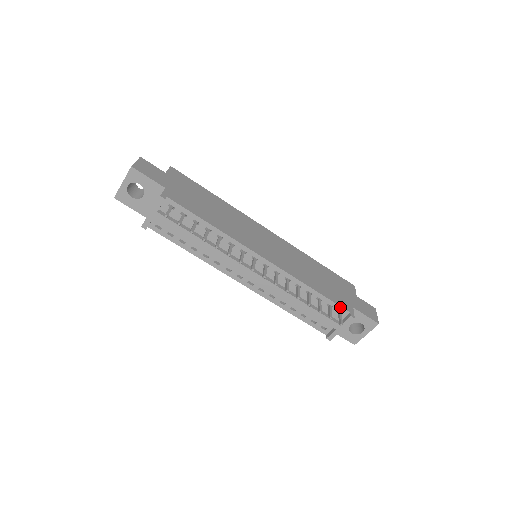
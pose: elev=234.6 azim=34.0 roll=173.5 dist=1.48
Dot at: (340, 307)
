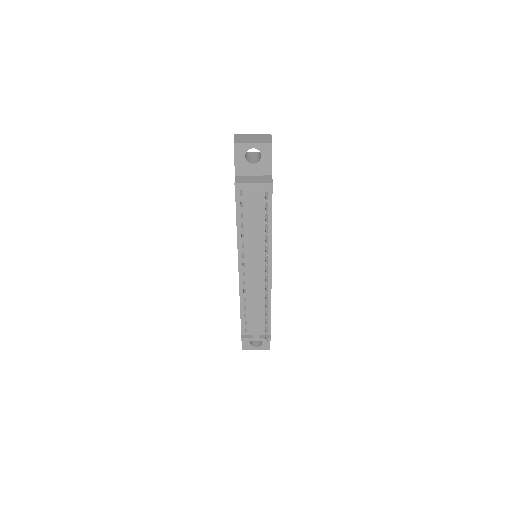
Dot at: (270, 328)
